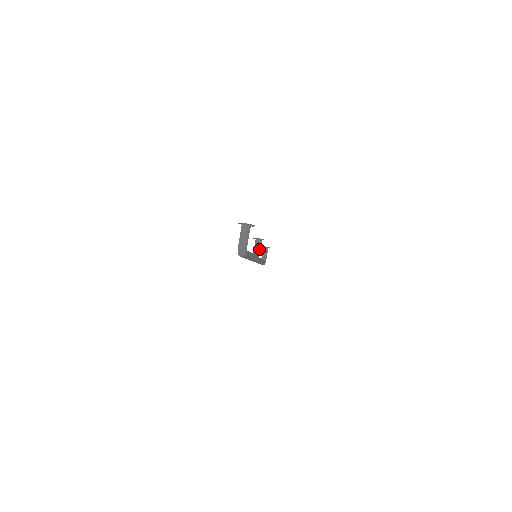
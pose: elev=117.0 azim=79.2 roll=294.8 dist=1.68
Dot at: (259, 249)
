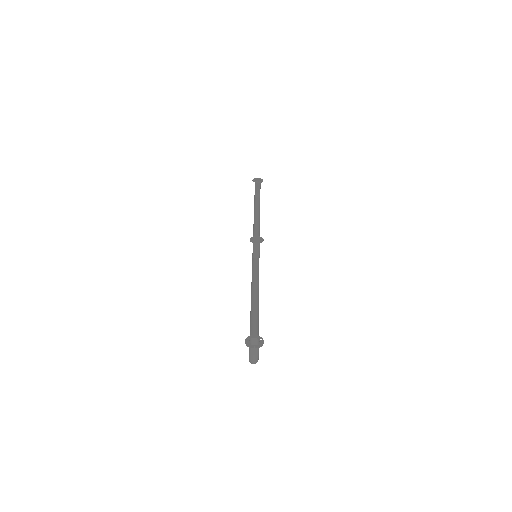
Dot at: (258, 251)
